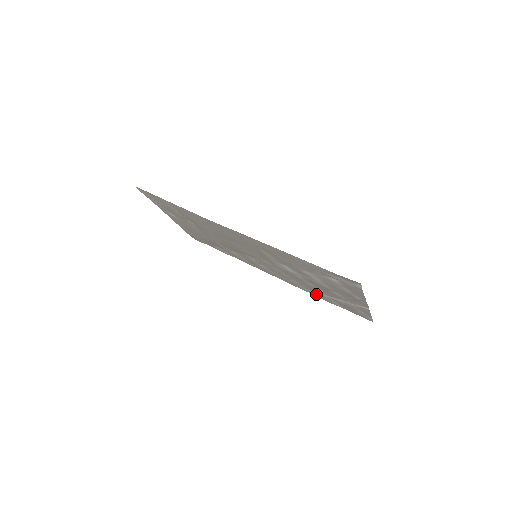
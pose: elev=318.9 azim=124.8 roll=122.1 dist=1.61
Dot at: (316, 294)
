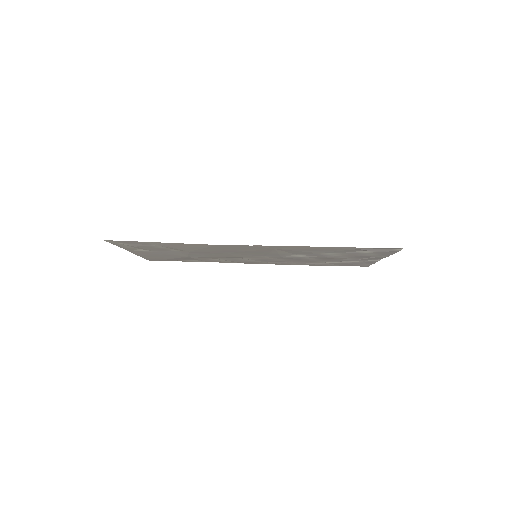
Dot at: (311, 264)
